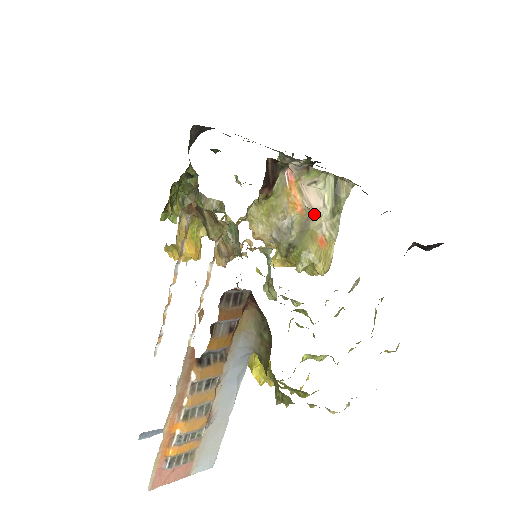
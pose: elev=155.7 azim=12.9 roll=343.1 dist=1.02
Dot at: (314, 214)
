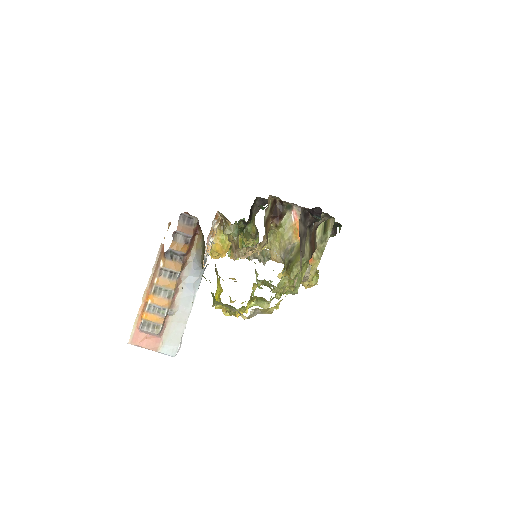
Dot at: occluded
